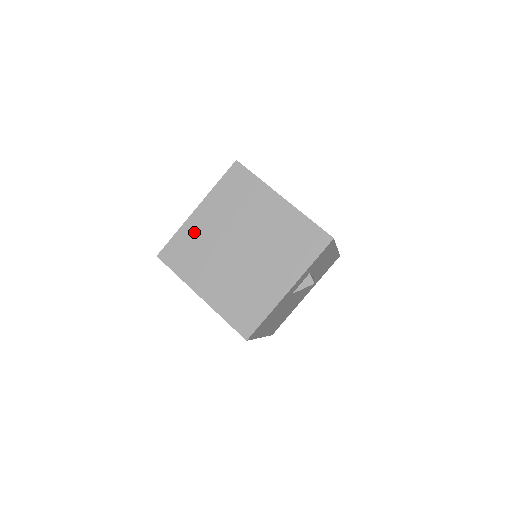
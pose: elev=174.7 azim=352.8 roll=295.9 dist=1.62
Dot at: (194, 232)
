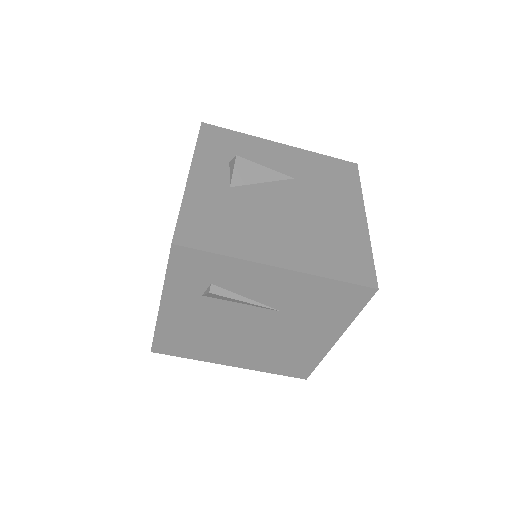
Dot at: occluded
